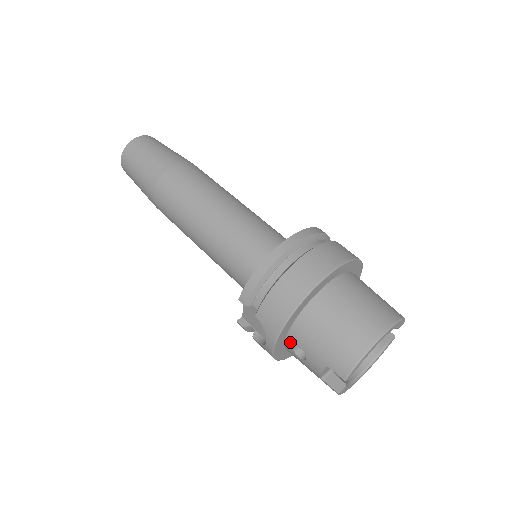
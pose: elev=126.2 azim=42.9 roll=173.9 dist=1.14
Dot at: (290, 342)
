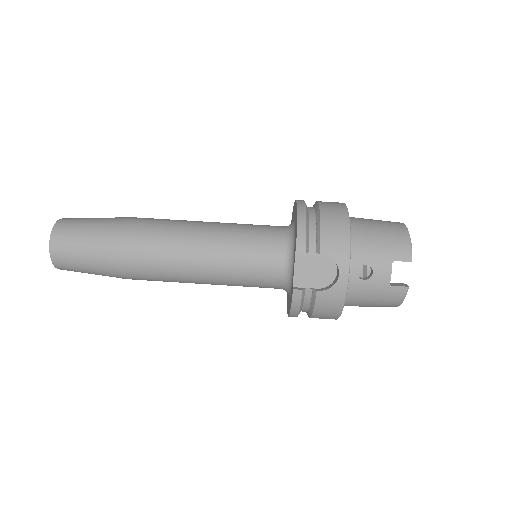
Dot at: (353, 267)
